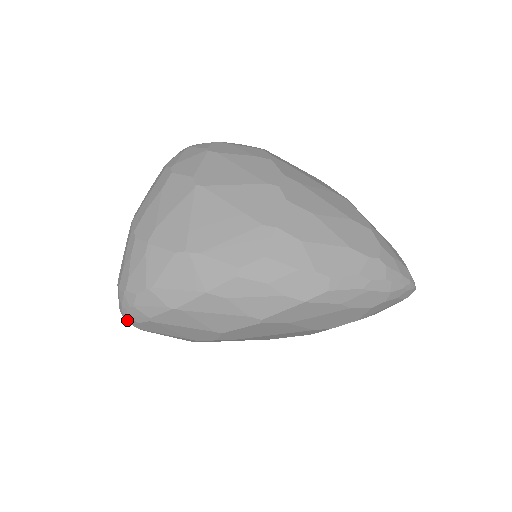
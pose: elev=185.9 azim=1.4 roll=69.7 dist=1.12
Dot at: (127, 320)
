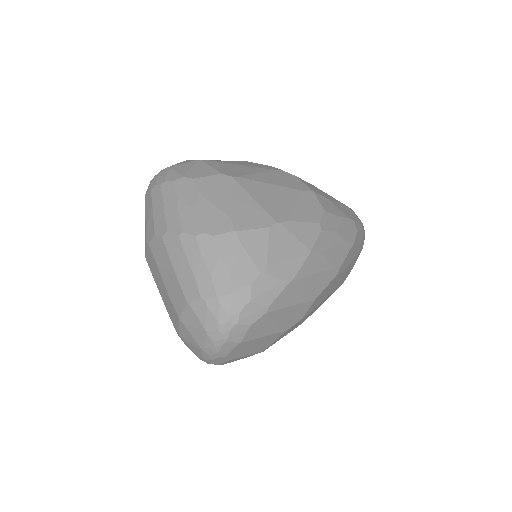
Dot at: (230, 335)
